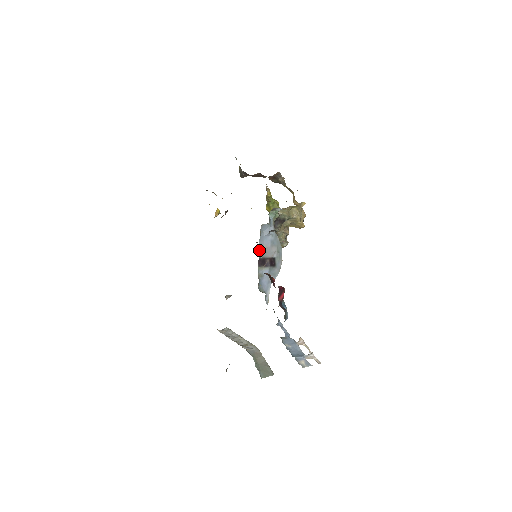
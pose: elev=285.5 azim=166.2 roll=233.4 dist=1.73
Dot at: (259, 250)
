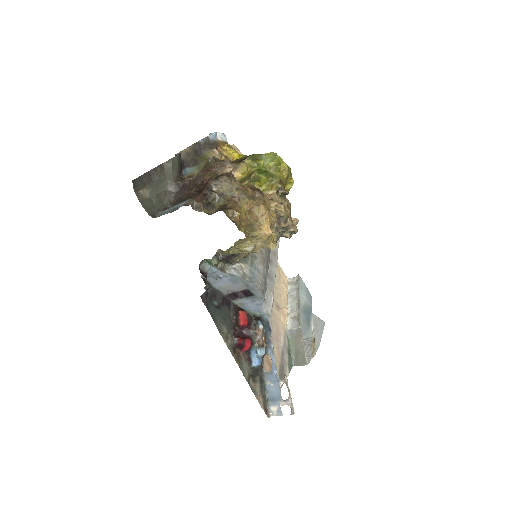
Dot at: (221, 290)
